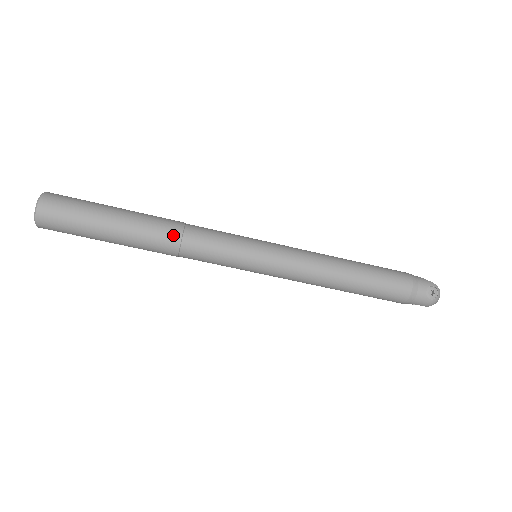
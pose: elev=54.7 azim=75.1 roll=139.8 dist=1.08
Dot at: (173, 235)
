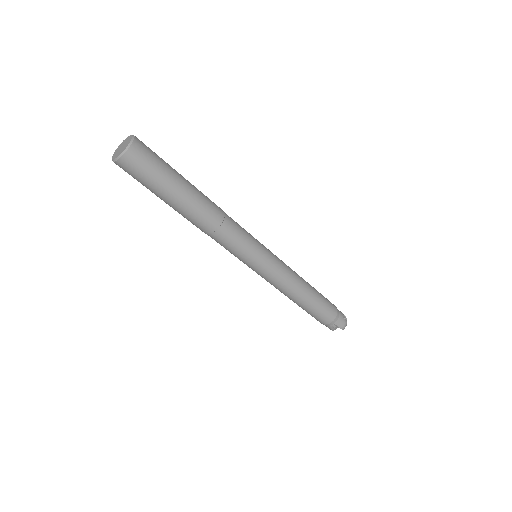
Dot at: (220, 210)
